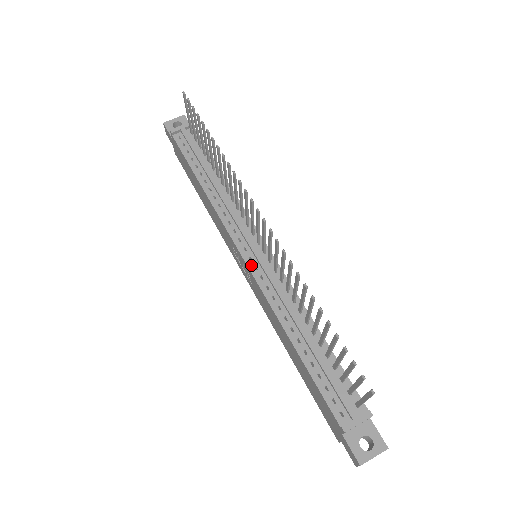
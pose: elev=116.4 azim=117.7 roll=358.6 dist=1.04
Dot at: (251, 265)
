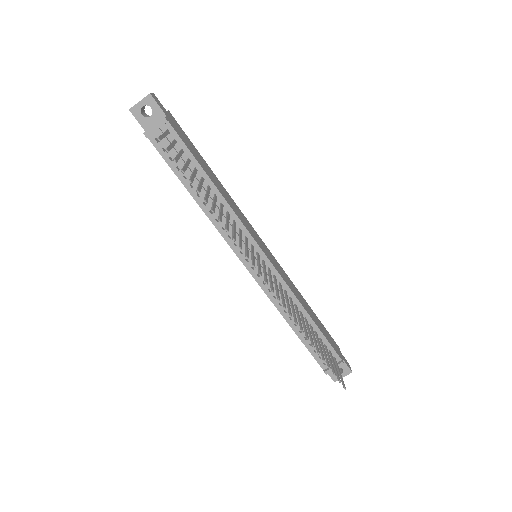
Dot at: (254, 274)
